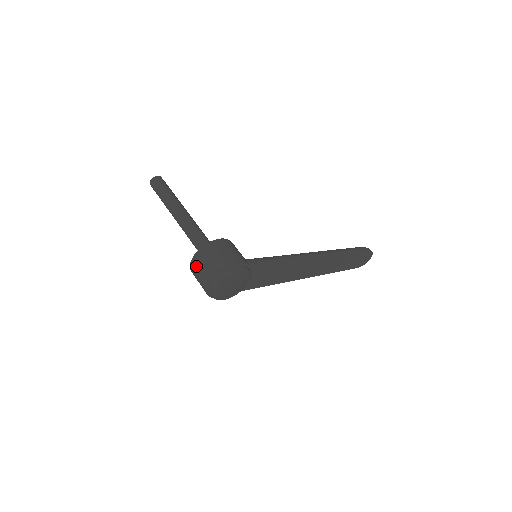
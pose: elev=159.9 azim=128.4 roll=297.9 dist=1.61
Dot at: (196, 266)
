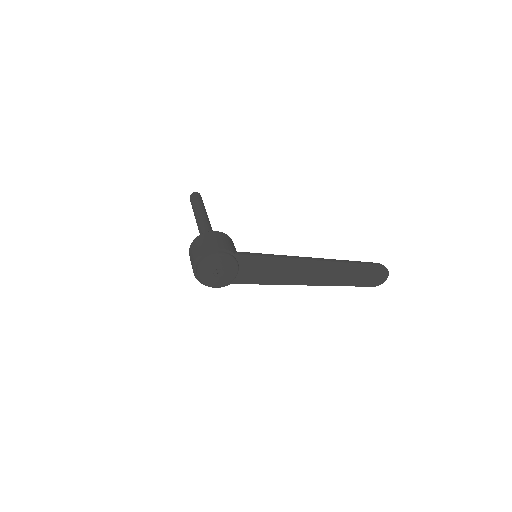
Dot at: (190, 252)
